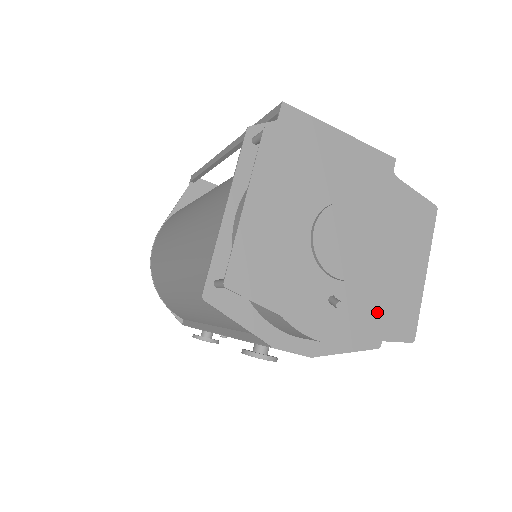
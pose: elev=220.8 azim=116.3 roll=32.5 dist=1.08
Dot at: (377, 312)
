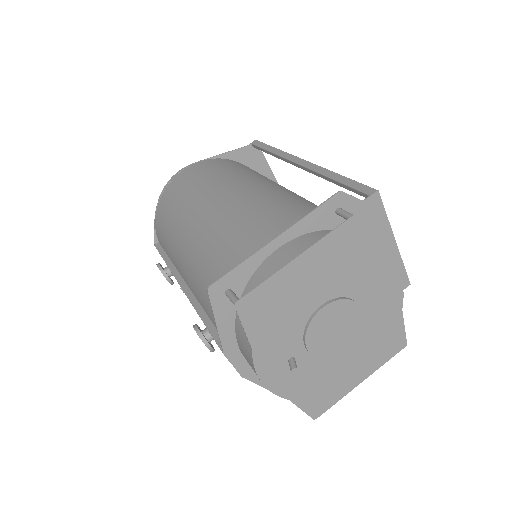
Dot at: (311, 386)
